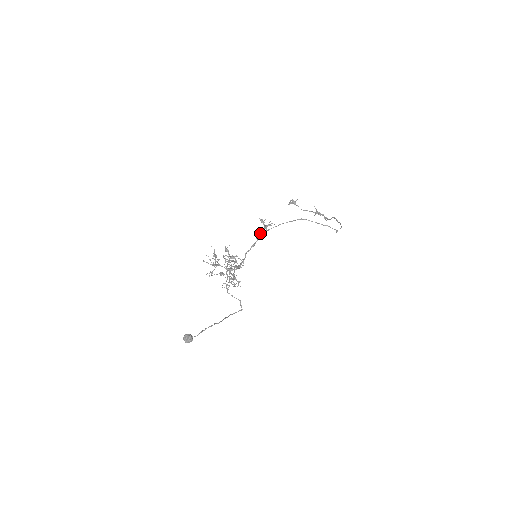
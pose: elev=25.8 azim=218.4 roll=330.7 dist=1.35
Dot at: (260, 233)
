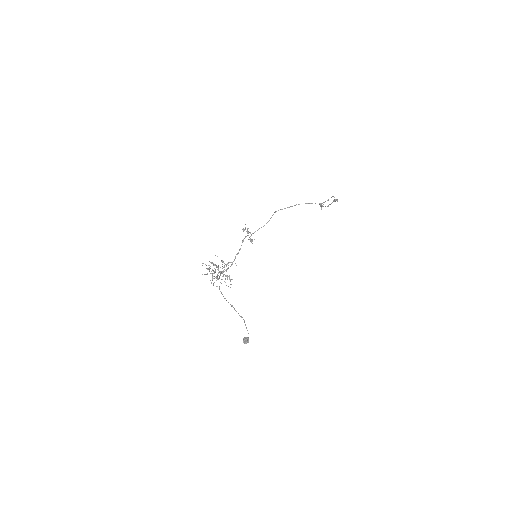
Dot at: (249, 239)
